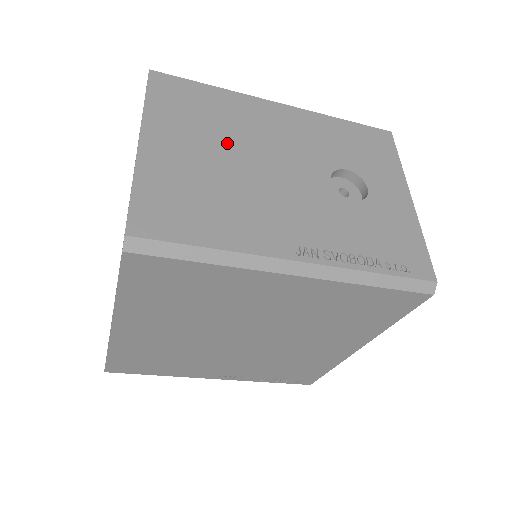
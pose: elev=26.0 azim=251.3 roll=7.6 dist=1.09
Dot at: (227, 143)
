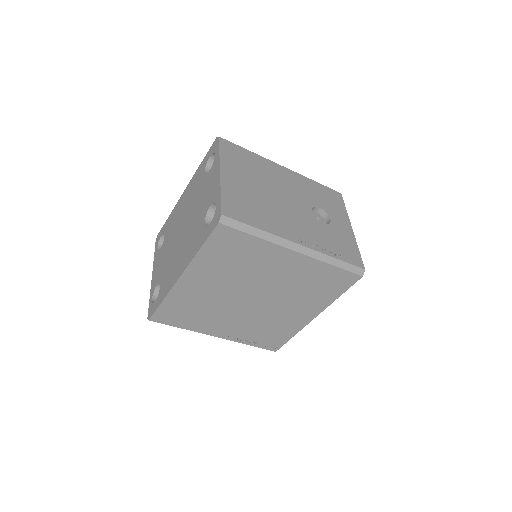
Dot at: (261, 182)
